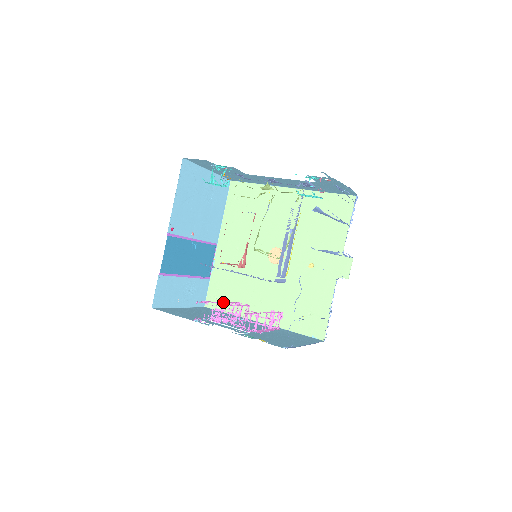
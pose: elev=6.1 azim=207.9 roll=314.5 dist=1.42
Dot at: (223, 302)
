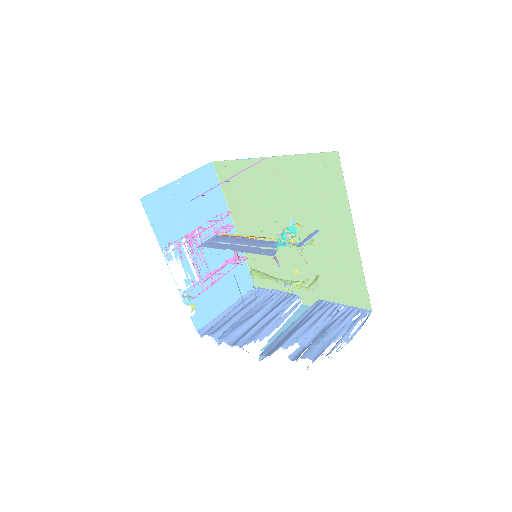
Dot at: occluded
